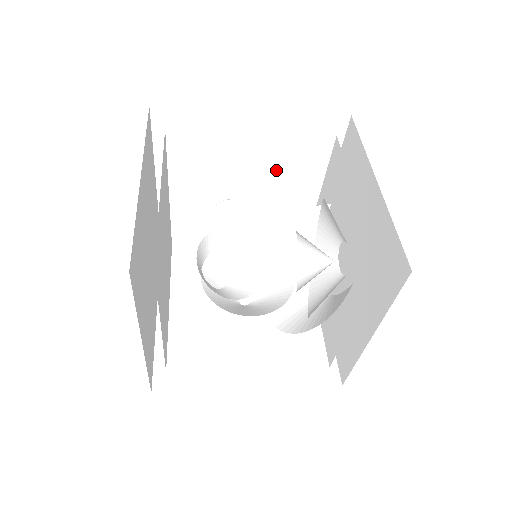
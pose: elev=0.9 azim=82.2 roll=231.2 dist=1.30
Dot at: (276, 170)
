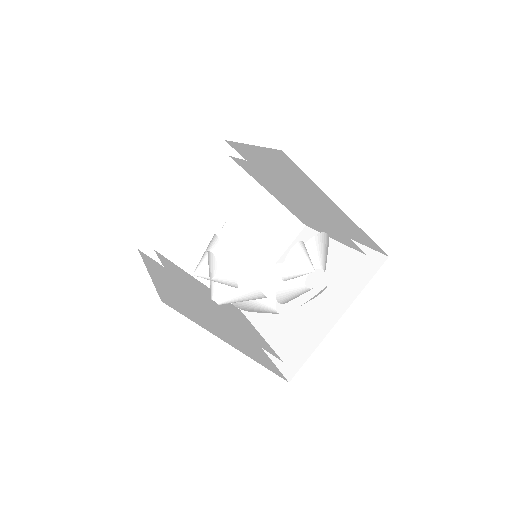
Dot at: (263, 228)
